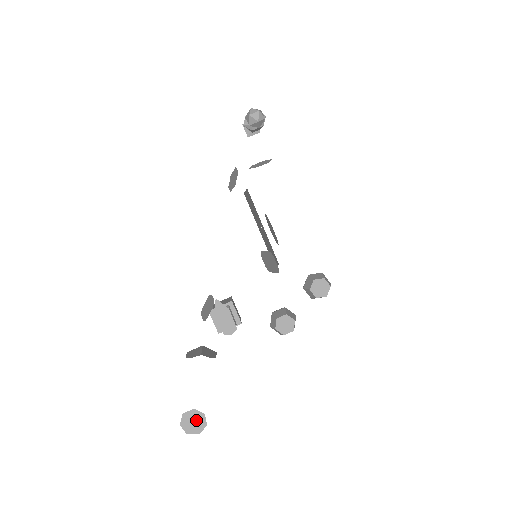
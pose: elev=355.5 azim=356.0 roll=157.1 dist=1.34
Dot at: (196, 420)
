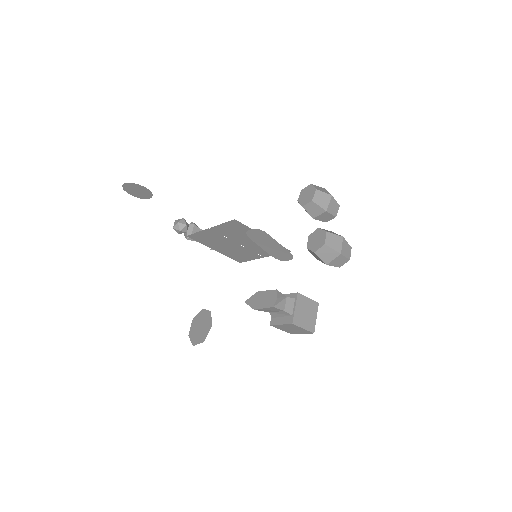
Dot at: (201, 323)
